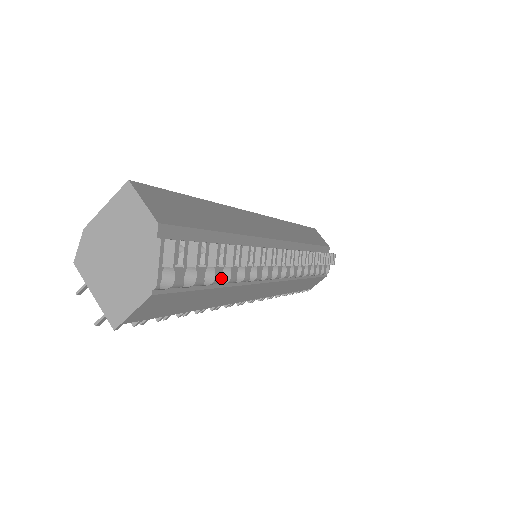
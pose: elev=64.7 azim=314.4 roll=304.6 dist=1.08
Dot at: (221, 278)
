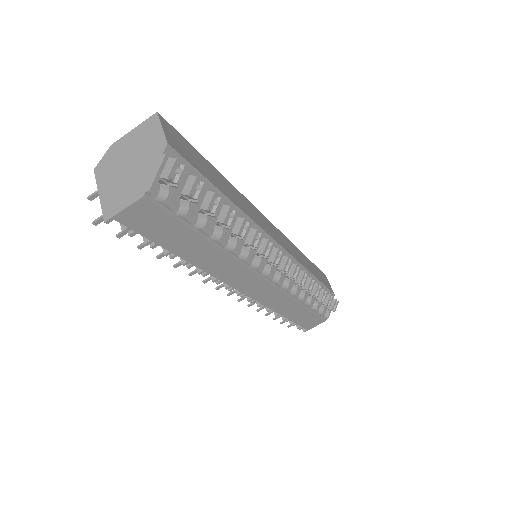
Dot at: (211, 231)
